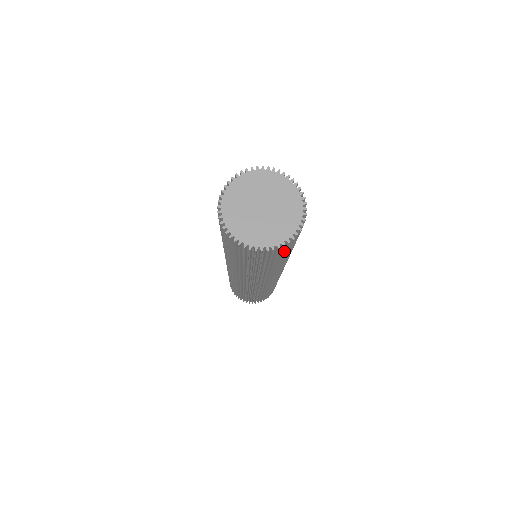
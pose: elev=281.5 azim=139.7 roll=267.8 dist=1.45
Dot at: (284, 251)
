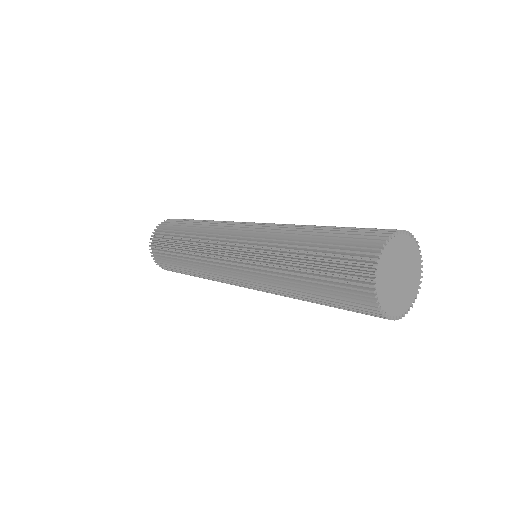
Dot at: (356, 310)
